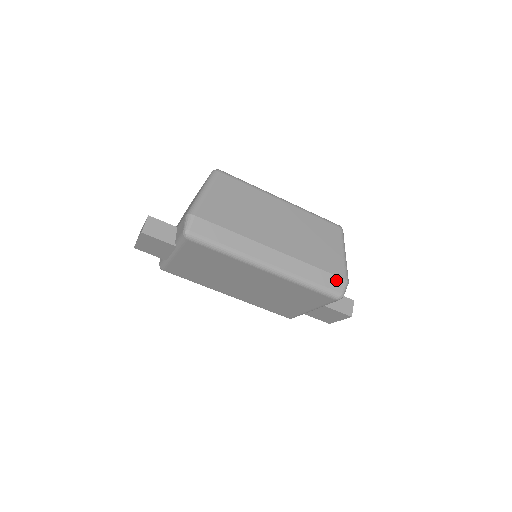
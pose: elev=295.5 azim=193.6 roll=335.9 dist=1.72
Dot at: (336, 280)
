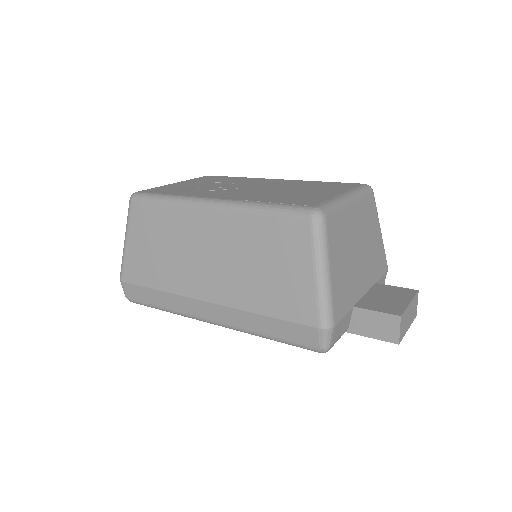
Dot at: (303, 330)
